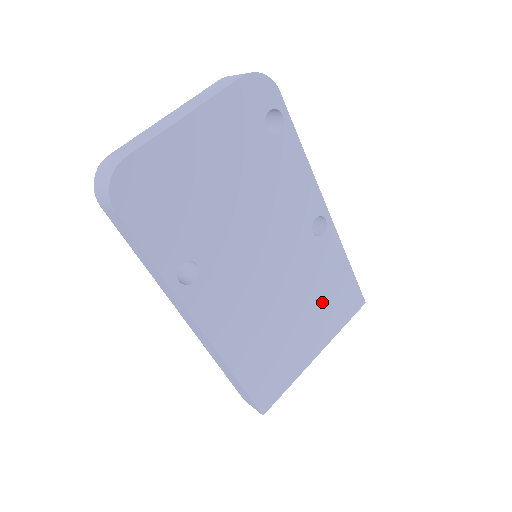
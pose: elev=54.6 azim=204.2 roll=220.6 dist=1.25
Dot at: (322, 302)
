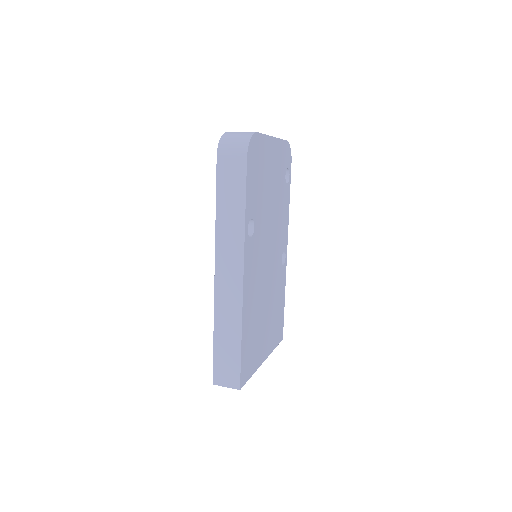
Dot at: (274, 317)
